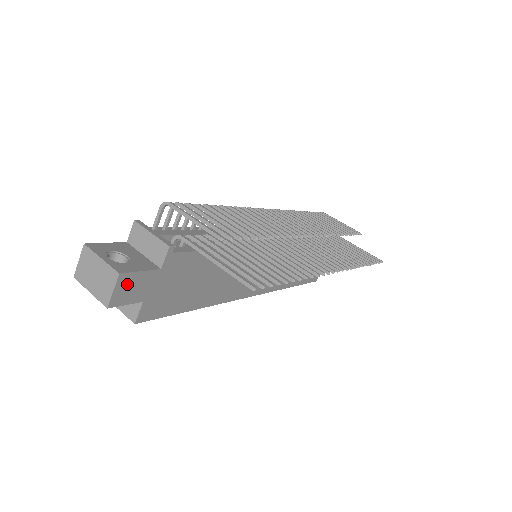
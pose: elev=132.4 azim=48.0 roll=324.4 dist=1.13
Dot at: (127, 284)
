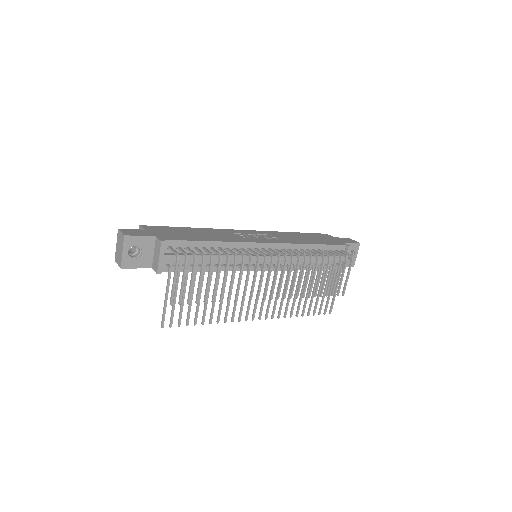
Dot at: occluded
